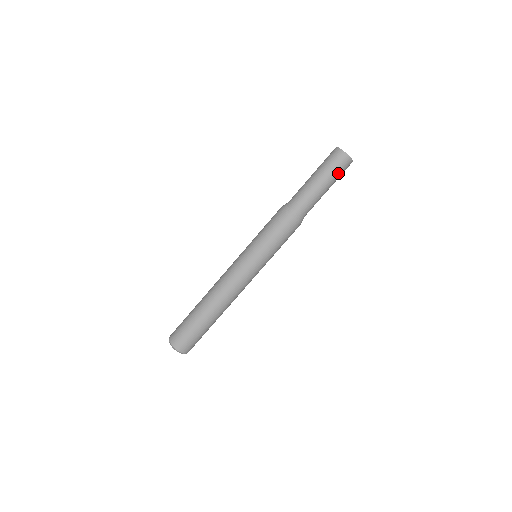
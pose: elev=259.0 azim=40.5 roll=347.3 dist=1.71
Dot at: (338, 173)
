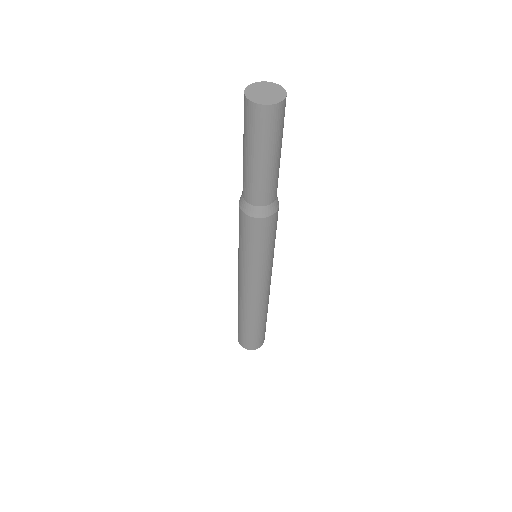
Dot at: (259, 135)
